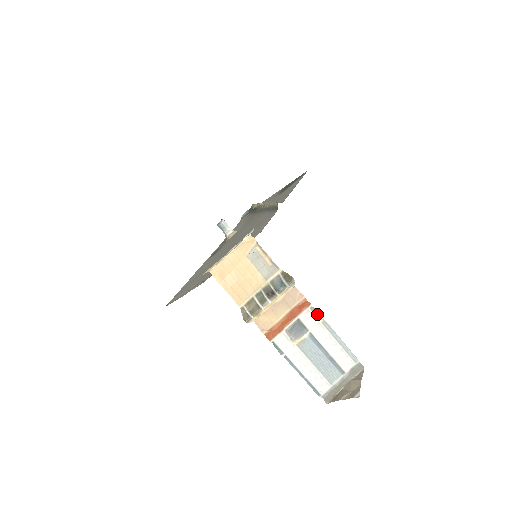
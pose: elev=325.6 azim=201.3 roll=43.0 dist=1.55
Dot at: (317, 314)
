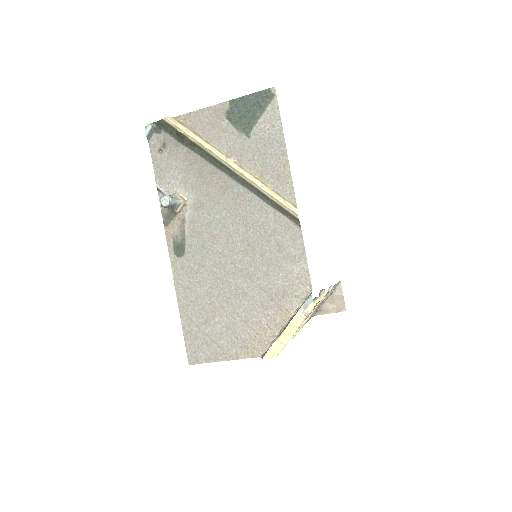
Dot at: (329, 288)
